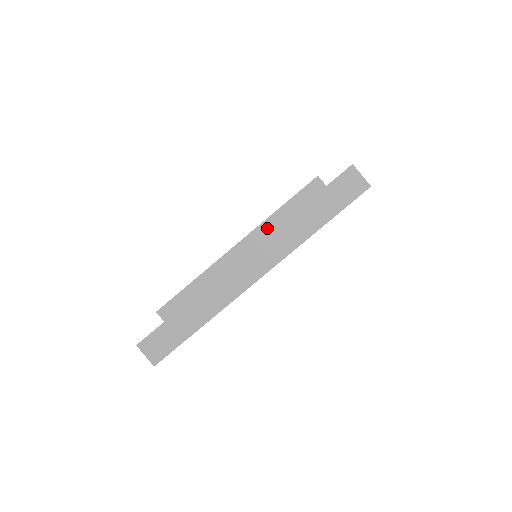
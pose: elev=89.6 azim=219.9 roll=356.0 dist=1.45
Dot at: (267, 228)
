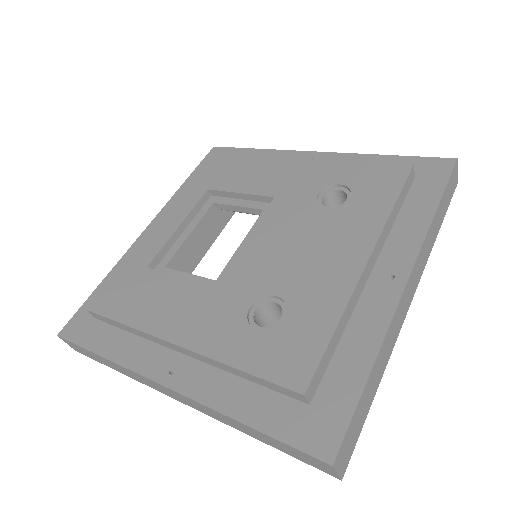
Dot at: (217, 365)
